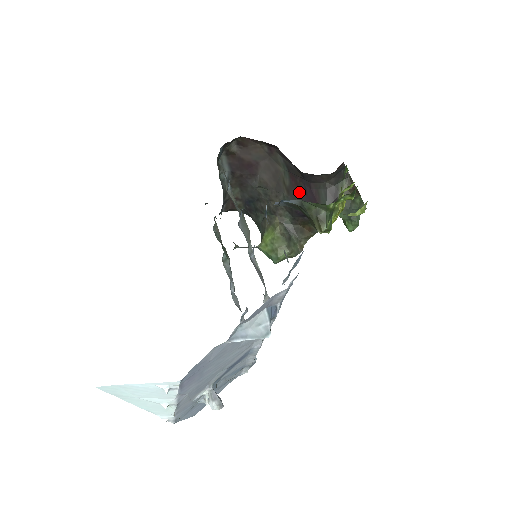
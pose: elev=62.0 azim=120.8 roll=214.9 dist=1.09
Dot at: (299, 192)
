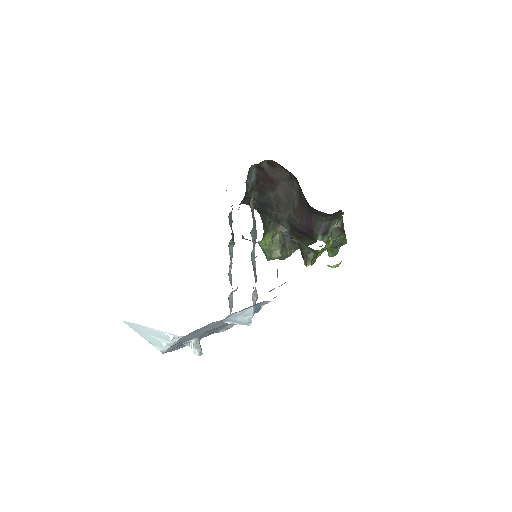
Dot at: (302, 215)
